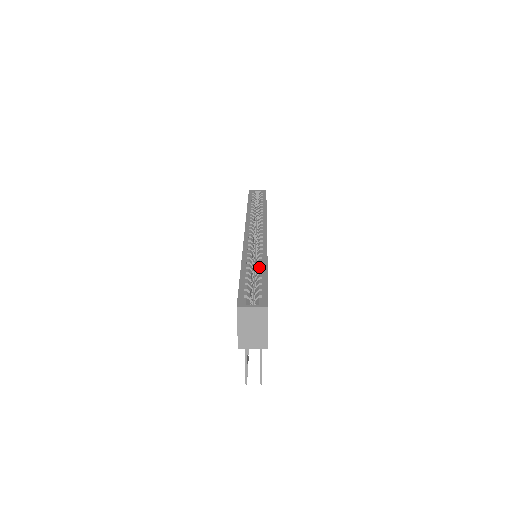
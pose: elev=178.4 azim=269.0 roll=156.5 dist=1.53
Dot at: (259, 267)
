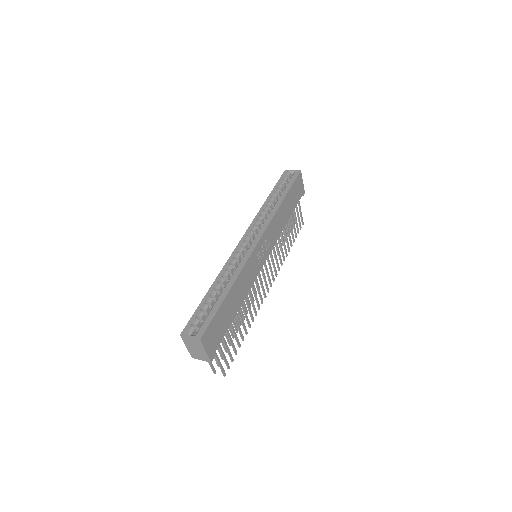
Dot at: (224, 289)
